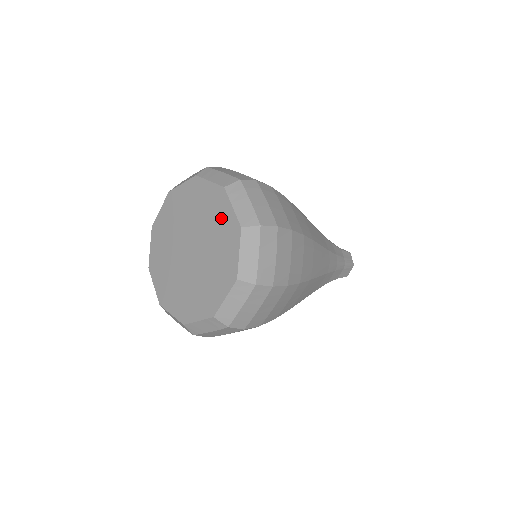
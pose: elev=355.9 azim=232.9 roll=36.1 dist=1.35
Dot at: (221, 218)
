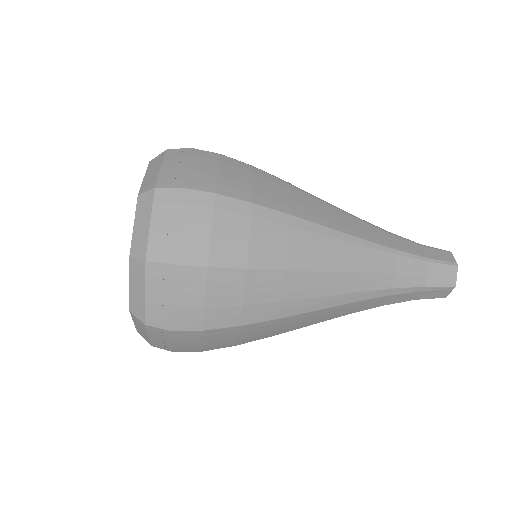
Dot at: occluded
